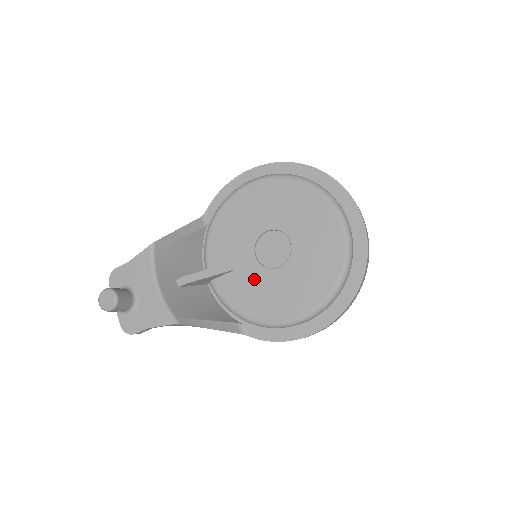
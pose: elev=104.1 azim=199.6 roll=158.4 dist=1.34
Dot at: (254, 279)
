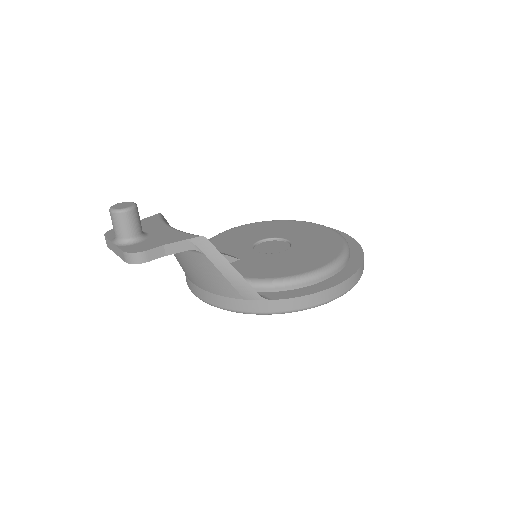
Dot at: (262, 260)
